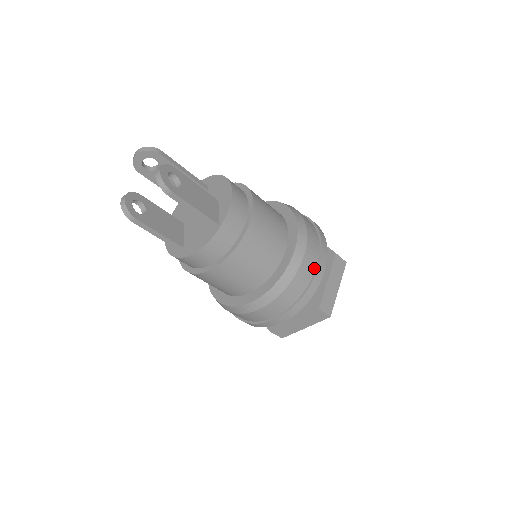
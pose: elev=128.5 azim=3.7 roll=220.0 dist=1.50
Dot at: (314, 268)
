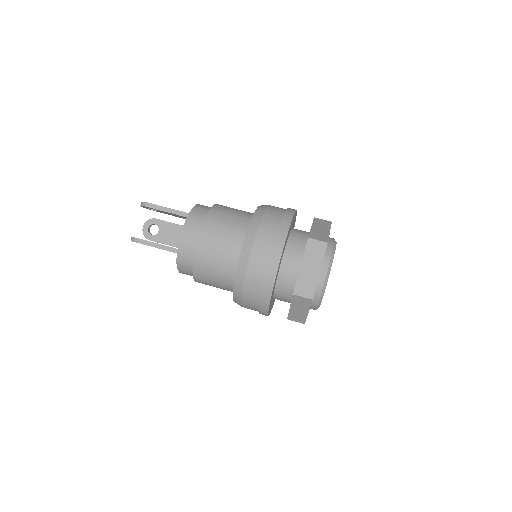
Dot at: (282, 213)
